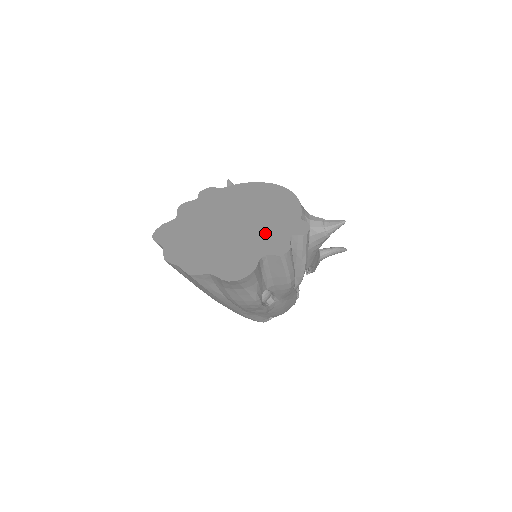
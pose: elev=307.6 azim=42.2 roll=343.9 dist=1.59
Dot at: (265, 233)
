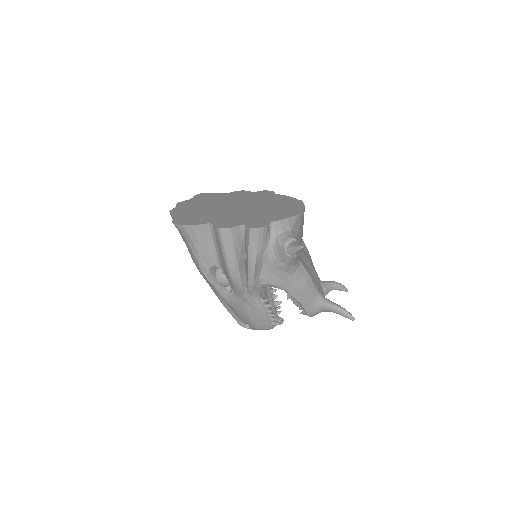
Dot at: (238, 217)
